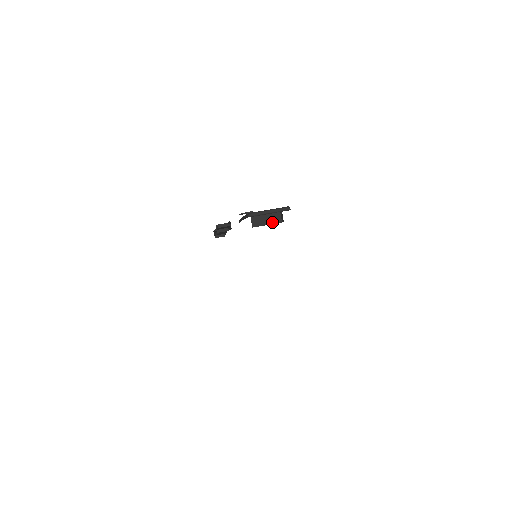
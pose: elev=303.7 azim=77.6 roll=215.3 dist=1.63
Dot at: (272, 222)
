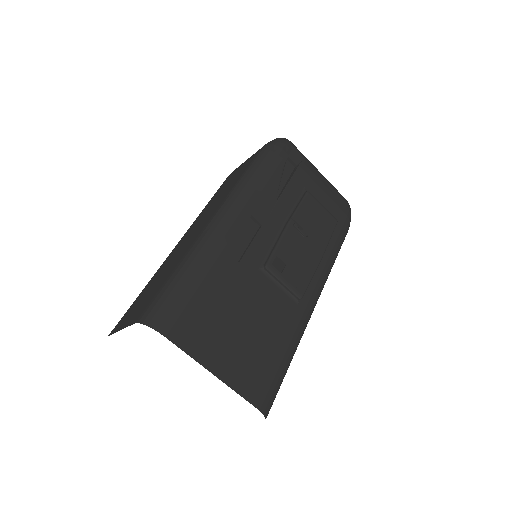
Dot at: occluded
